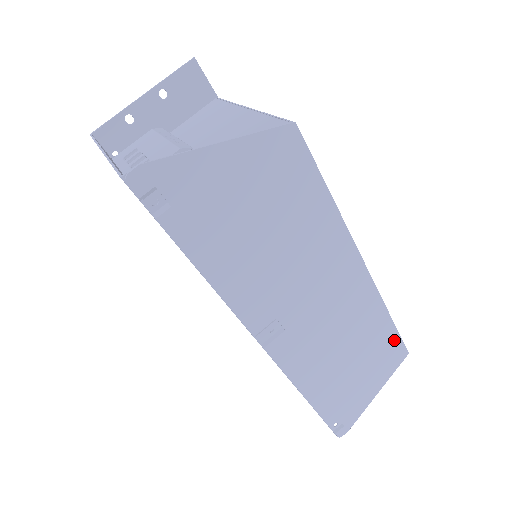
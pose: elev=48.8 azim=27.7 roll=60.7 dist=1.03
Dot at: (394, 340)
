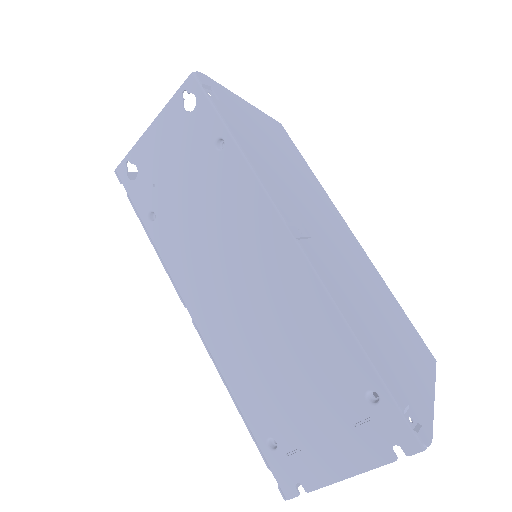
Dot at: (413, 331)
